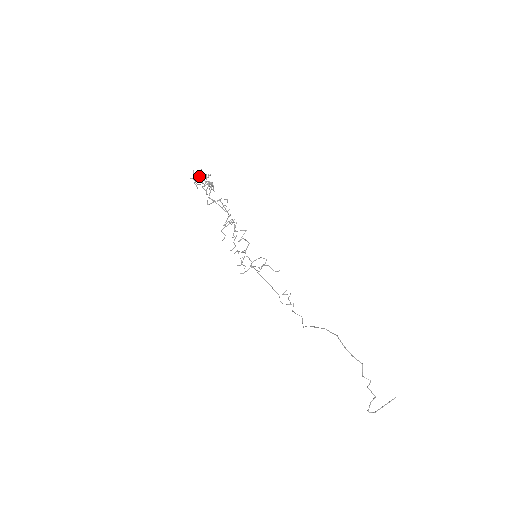
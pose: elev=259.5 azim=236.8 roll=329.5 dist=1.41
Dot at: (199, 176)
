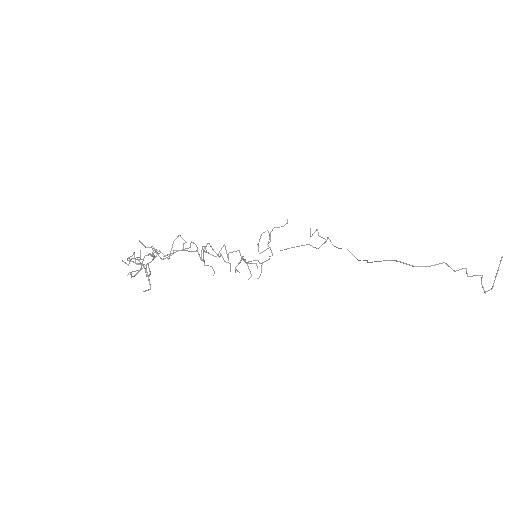
Dot at: occluded
